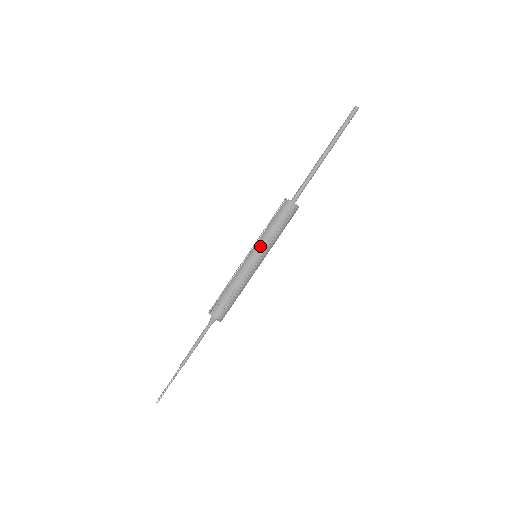
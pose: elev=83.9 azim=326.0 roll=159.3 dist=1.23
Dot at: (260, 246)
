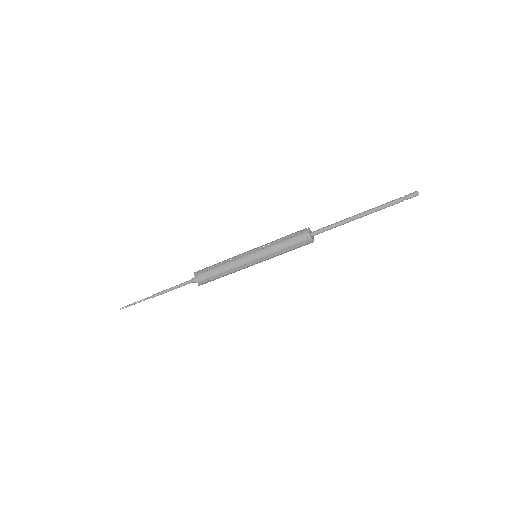
Dot at: (263, 254)
